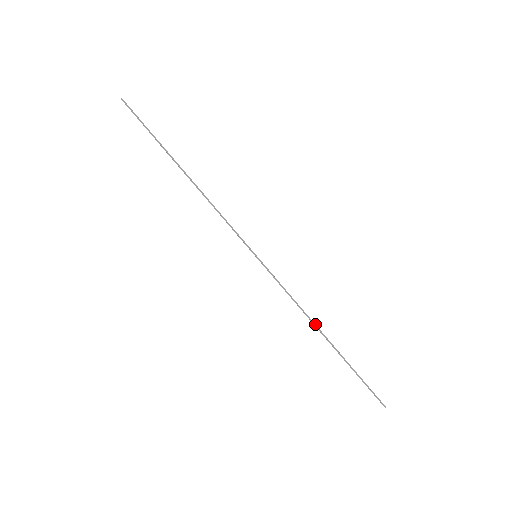
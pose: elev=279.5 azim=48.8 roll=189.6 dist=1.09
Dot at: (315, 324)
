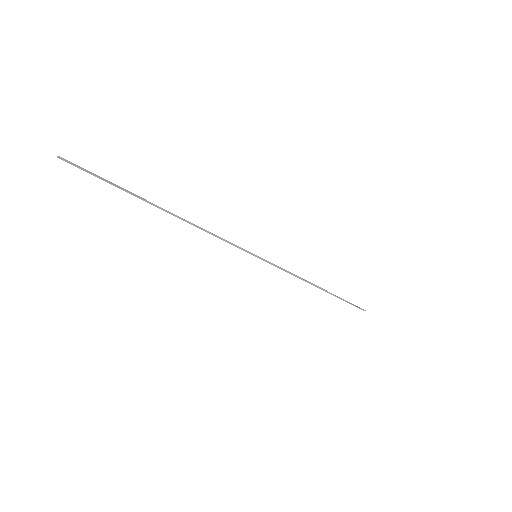
Dot at: (312, 284)
